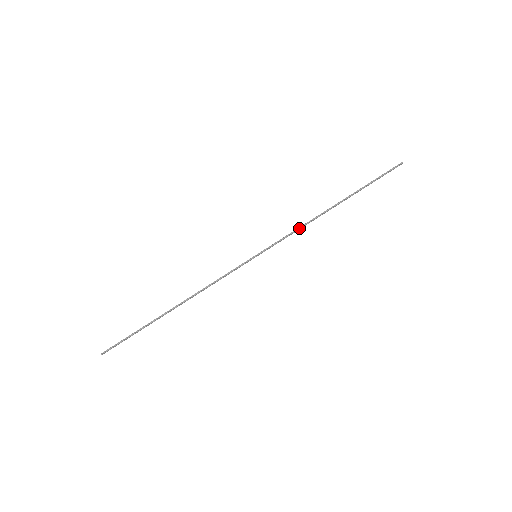
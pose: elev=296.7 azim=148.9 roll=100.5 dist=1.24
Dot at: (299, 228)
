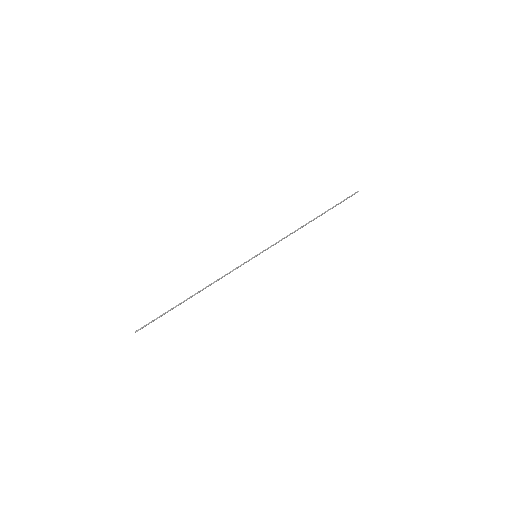
Dot at: (287, 236)
